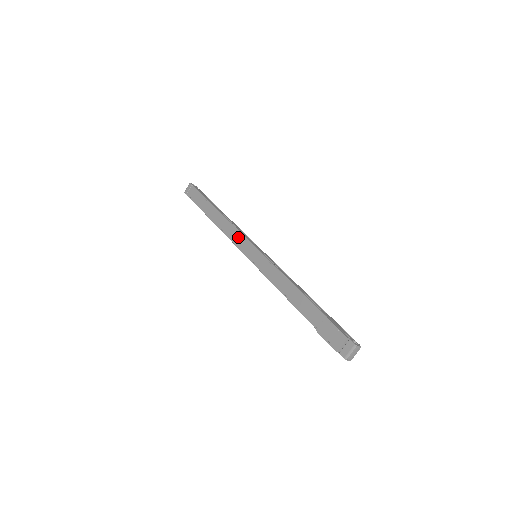
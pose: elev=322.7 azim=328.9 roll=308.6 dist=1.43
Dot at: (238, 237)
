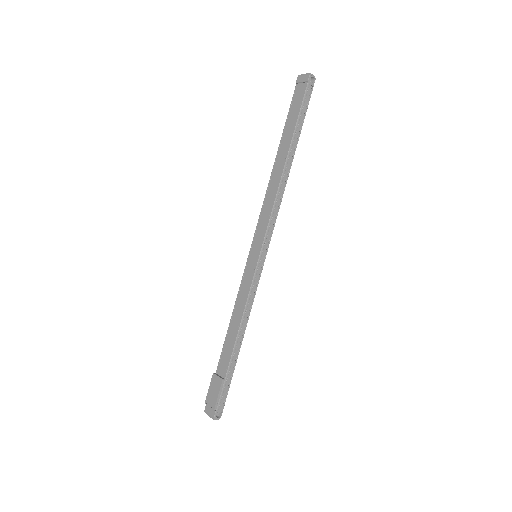
Dot at: (265, 218)
